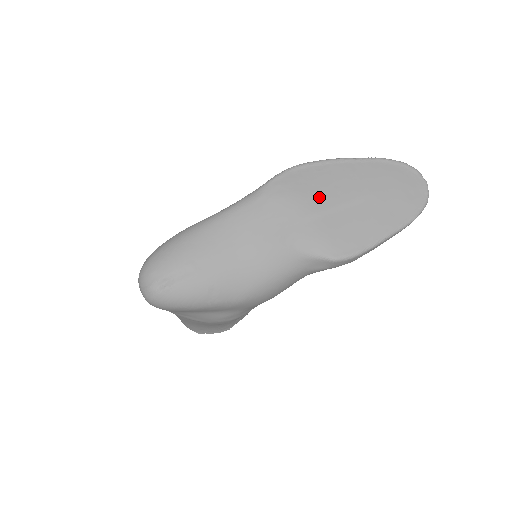
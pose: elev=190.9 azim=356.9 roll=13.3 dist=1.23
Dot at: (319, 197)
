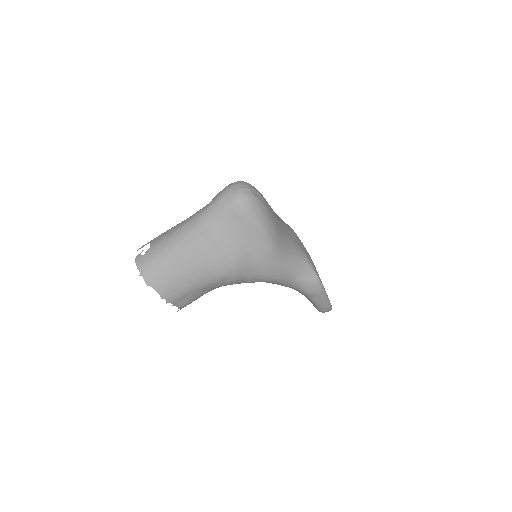
Dot at: occluded
